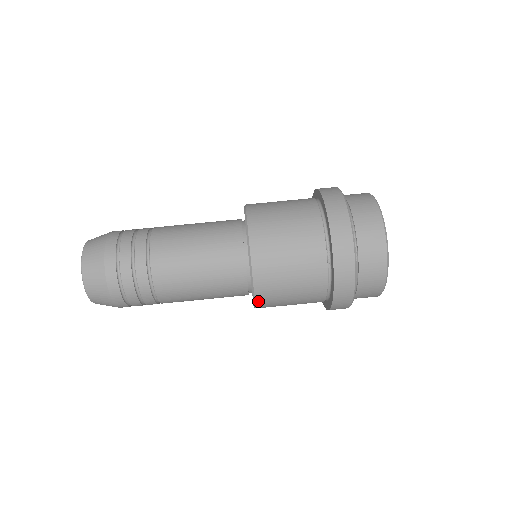
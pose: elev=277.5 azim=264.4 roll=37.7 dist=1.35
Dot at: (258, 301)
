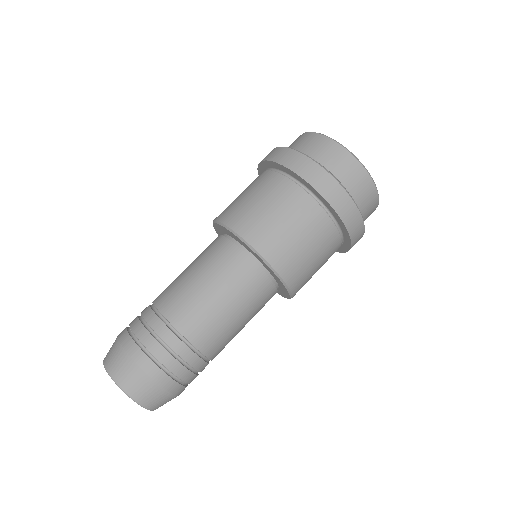
Dot at: (293, 289)
